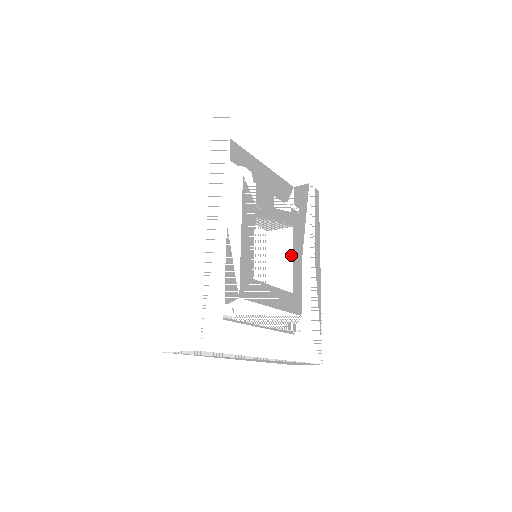
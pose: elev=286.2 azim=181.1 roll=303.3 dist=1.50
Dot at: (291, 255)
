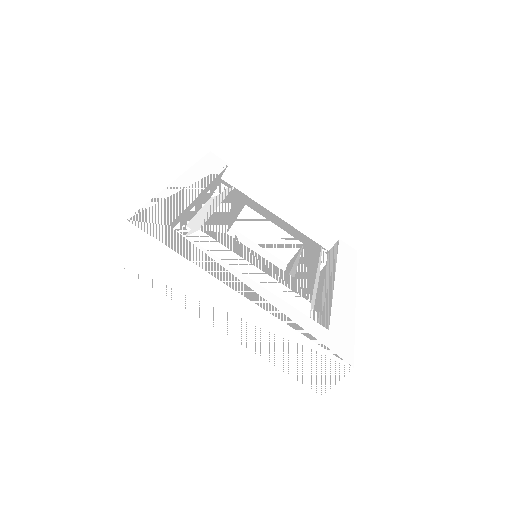
Dot at: (299, 258)
